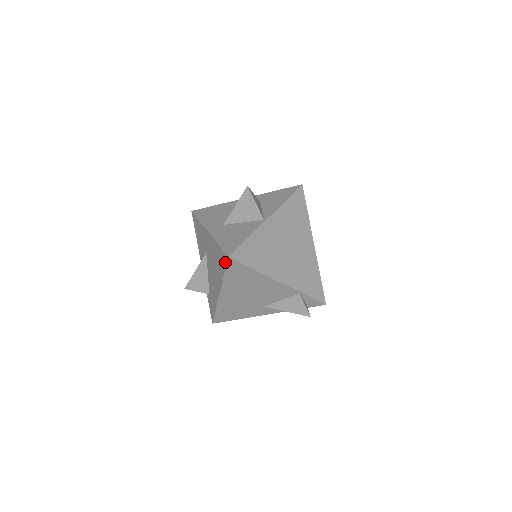
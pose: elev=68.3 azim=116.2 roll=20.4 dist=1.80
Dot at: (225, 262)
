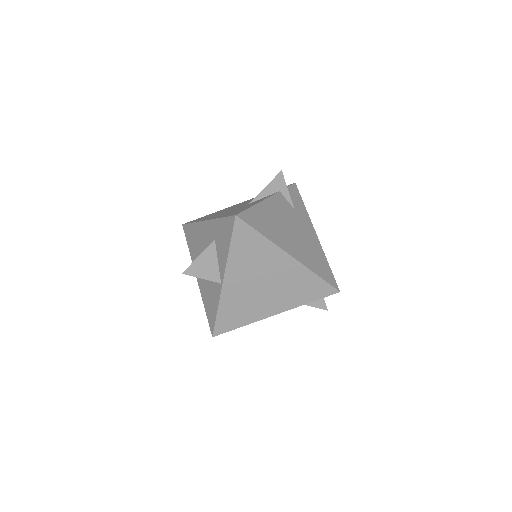
Dot at: occluded
